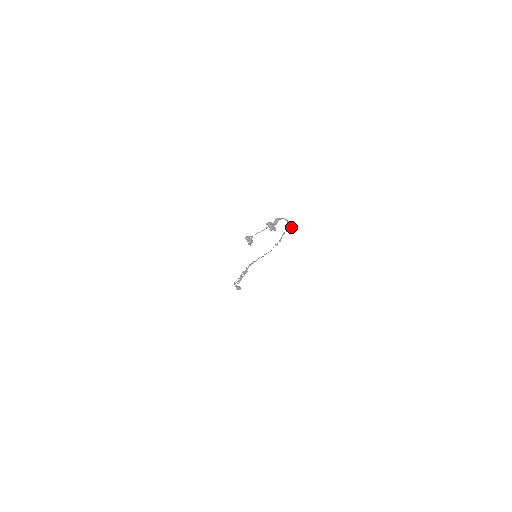
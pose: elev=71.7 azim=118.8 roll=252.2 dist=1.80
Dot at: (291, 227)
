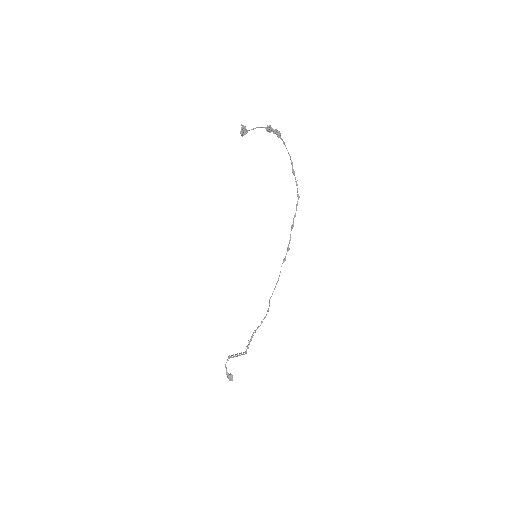
Dot at: (299, 197)
